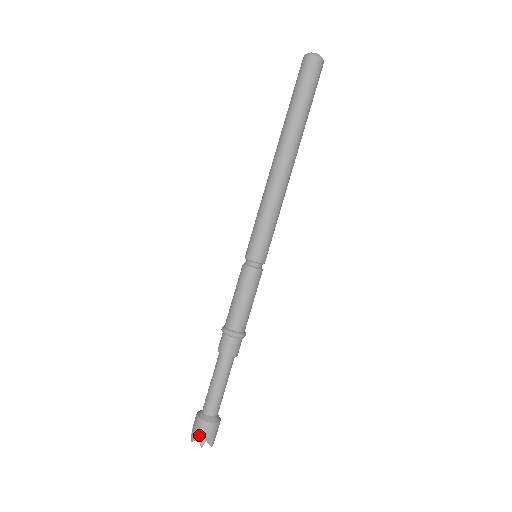
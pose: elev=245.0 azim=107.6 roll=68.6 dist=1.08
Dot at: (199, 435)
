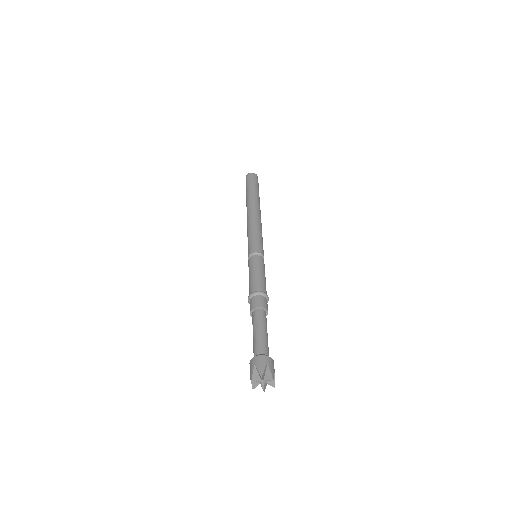
Dot at: (257, 375)
